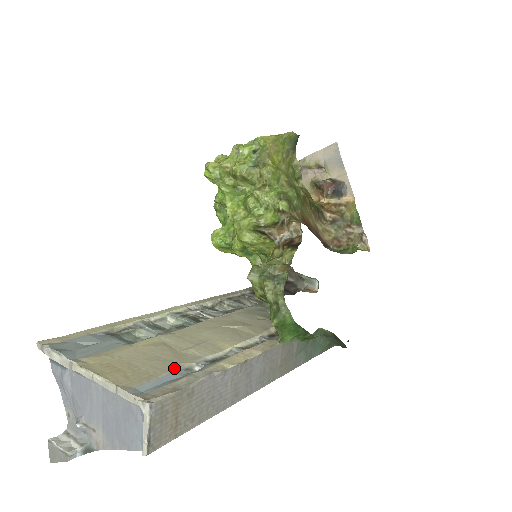
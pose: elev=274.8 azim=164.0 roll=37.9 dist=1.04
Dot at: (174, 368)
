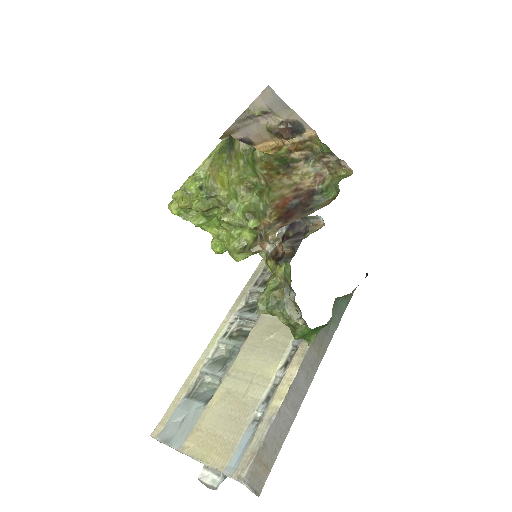
Dot at: (244, 427)
